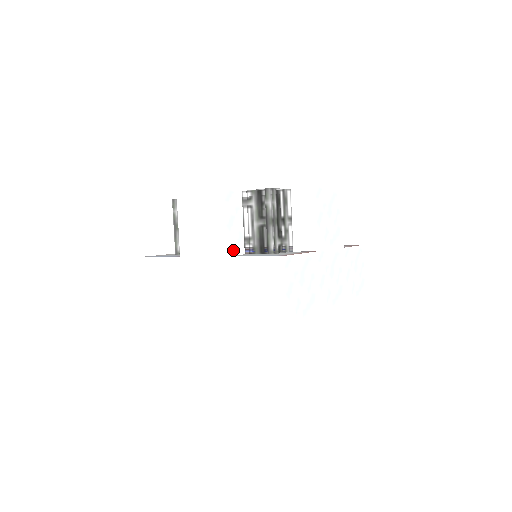
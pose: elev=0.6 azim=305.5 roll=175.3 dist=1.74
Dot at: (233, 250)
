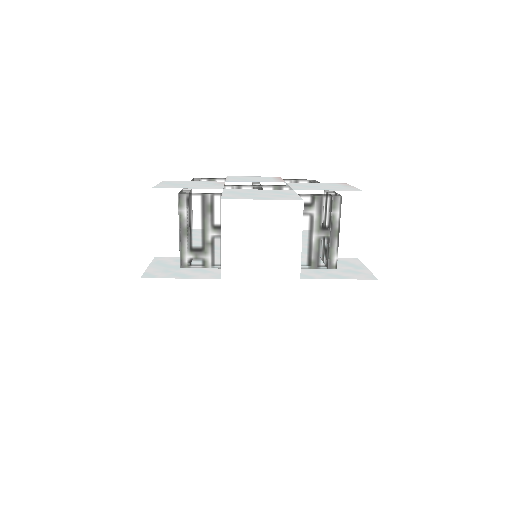
Dot at: occluded
